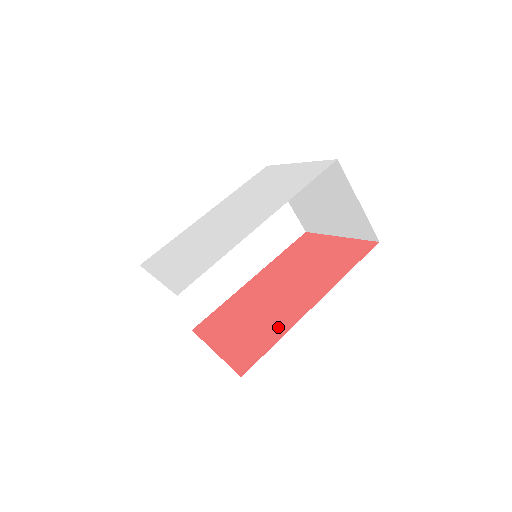
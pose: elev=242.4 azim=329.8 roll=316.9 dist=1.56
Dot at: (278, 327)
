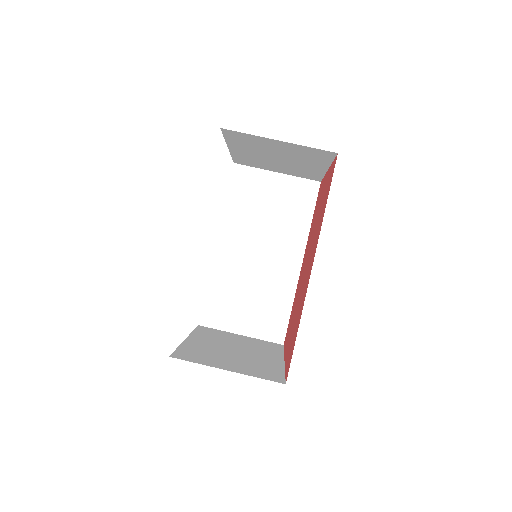
Dot at: (300, 312)
